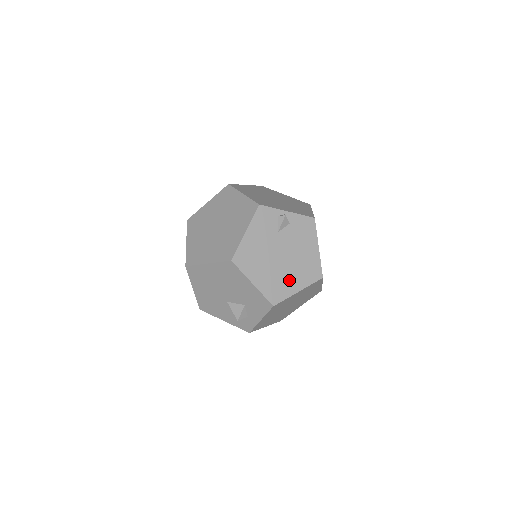
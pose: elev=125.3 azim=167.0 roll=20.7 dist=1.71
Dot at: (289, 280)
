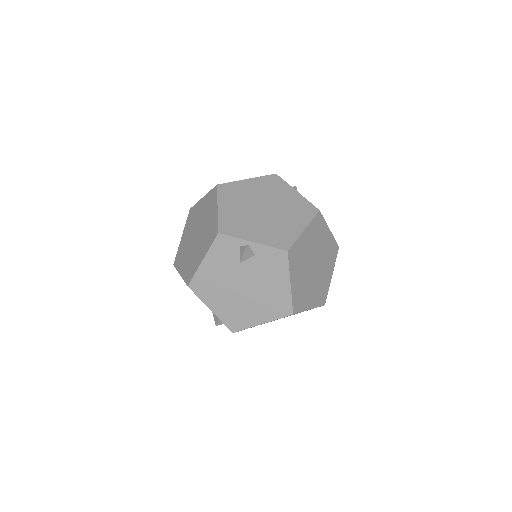
Dot at: (251, 312)
